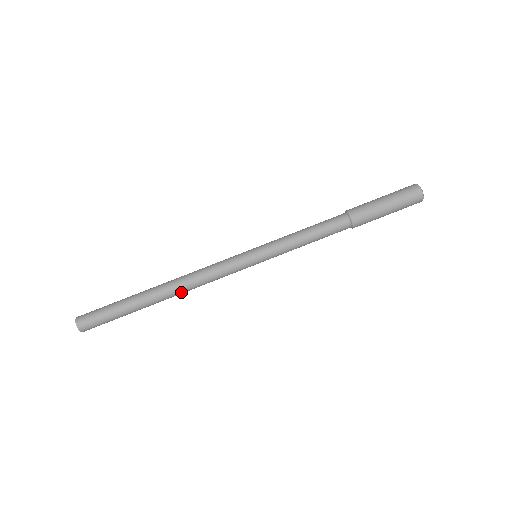
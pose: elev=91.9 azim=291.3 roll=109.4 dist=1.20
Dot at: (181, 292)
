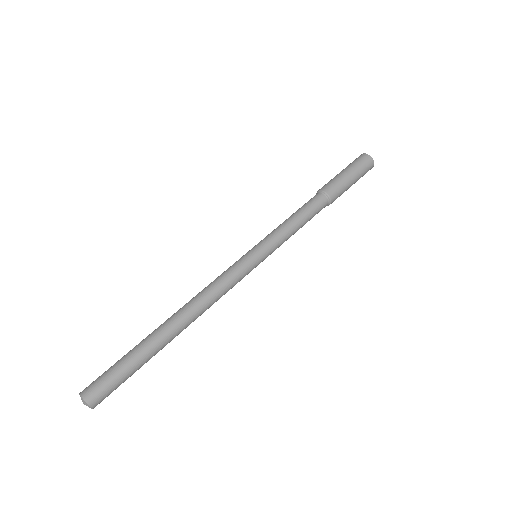
Dot at: (196, 318)
